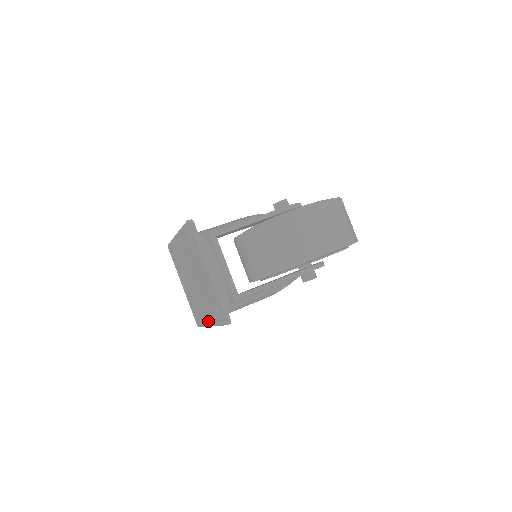
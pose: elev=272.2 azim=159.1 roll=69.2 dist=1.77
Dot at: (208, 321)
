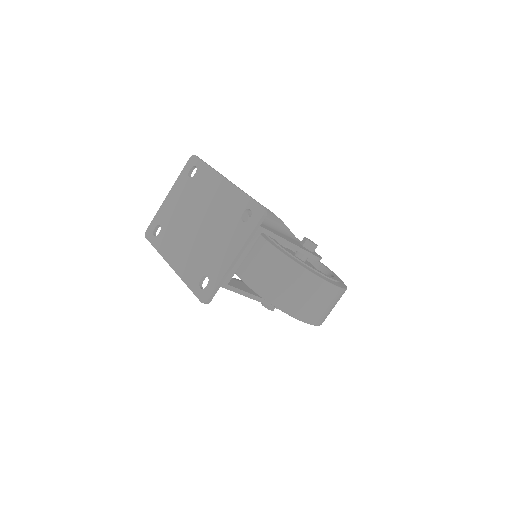
Dot at: (172, 260)
